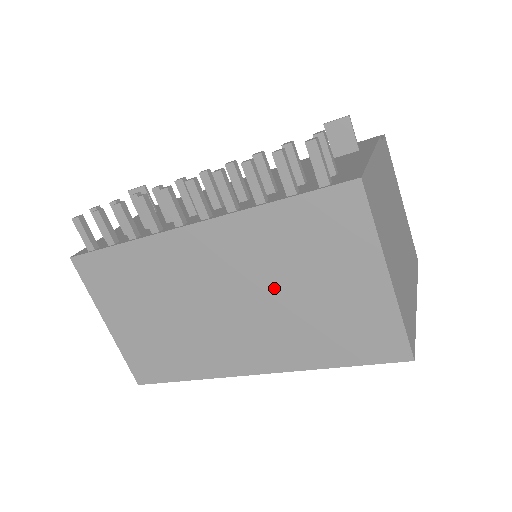
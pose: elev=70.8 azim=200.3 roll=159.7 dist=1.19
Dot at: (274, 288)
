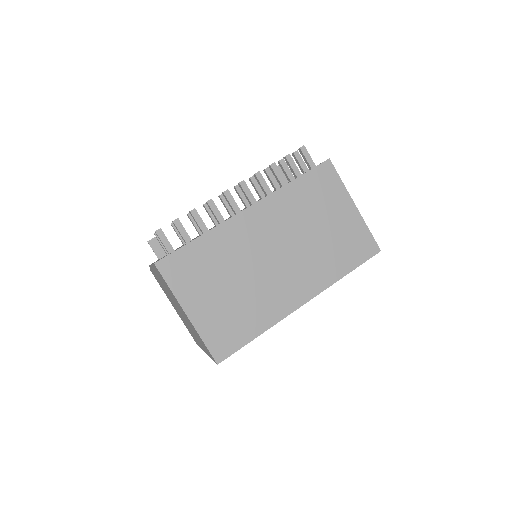
Dot at: (303, 234)
